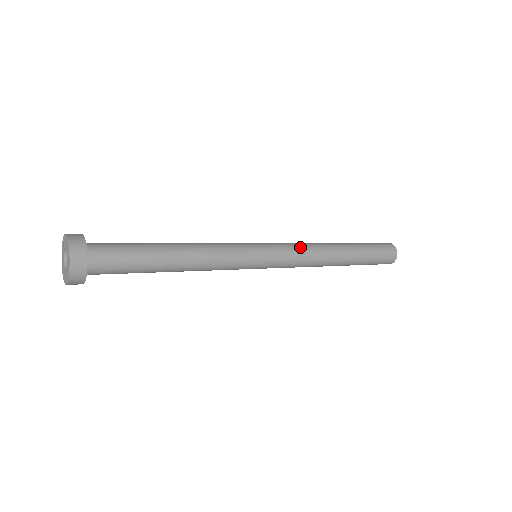
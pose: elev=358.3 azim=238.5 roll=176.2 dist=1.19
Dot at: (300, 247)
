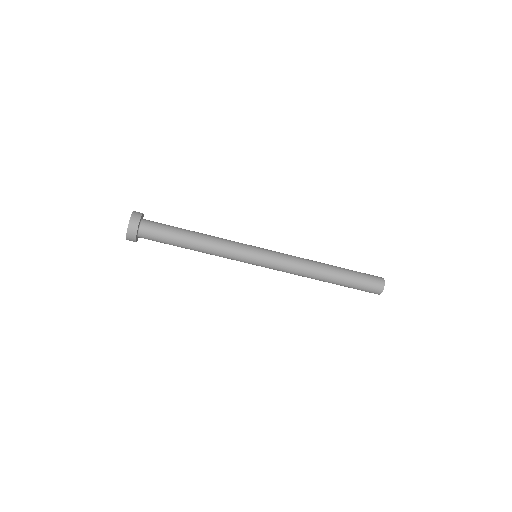
Dot at: occluded
